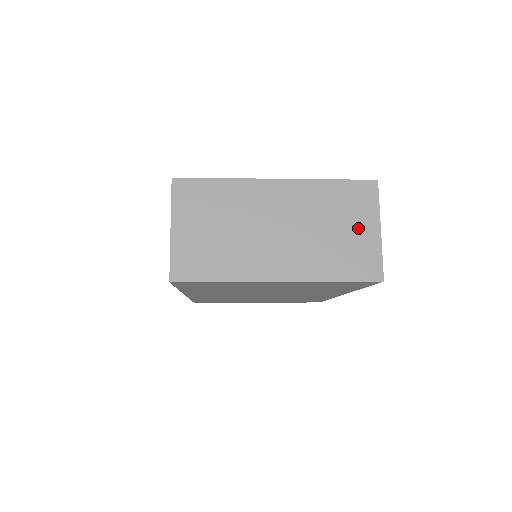
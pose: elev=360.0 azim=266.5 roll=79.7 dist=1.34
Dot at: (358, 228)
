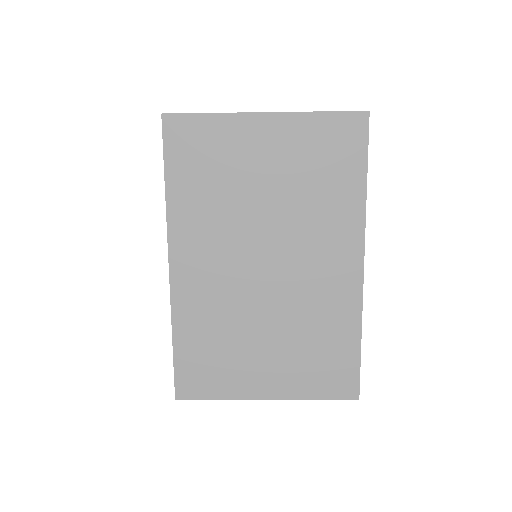
Dot at: occluded
